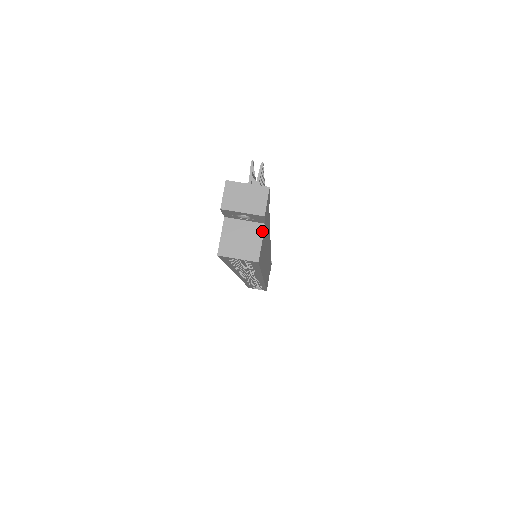
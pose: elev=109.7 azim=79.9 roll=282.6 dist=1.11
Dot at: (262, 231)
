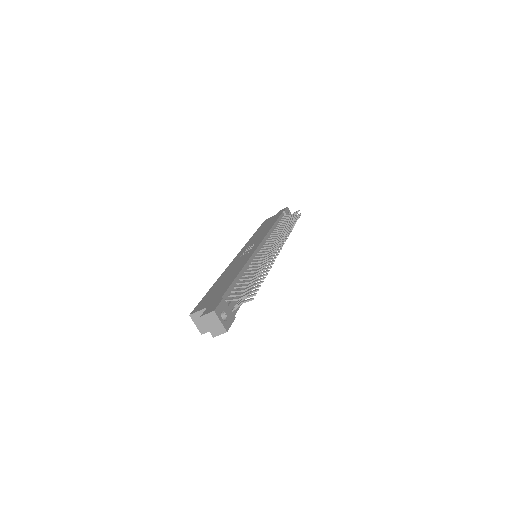
Dot at: occluded
